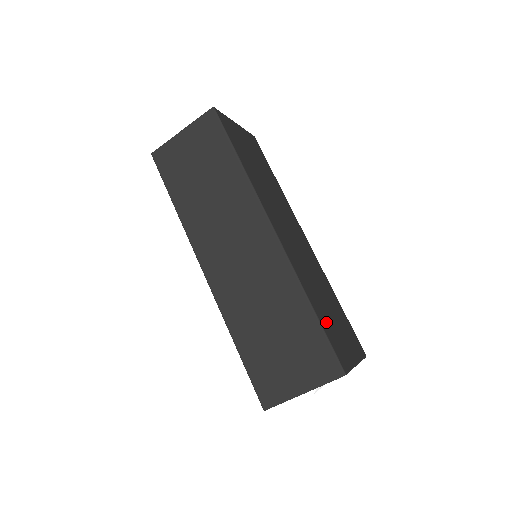
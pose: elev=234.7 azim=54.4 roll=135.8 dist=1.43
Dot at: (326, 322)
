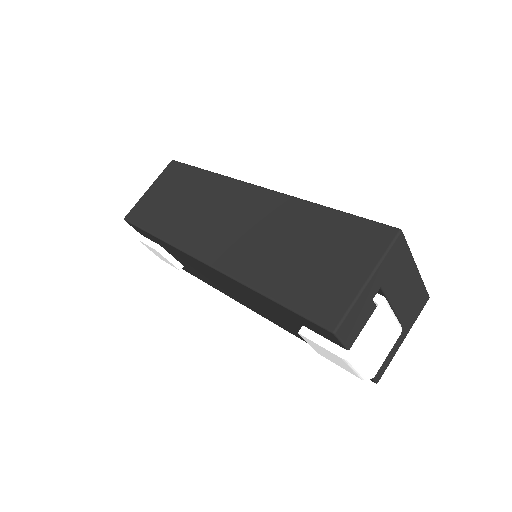
Dot at: occluded
